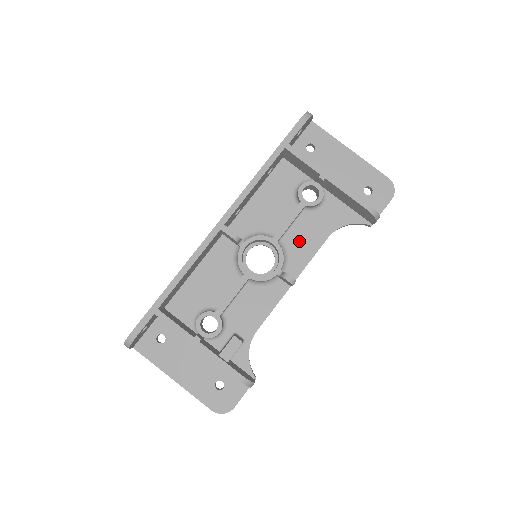
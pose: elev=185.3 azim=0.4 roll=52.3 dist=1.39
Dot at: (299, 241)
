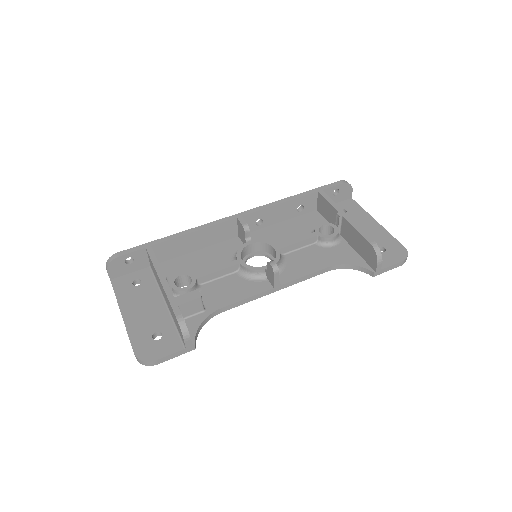
Dot at: (300, 261)
